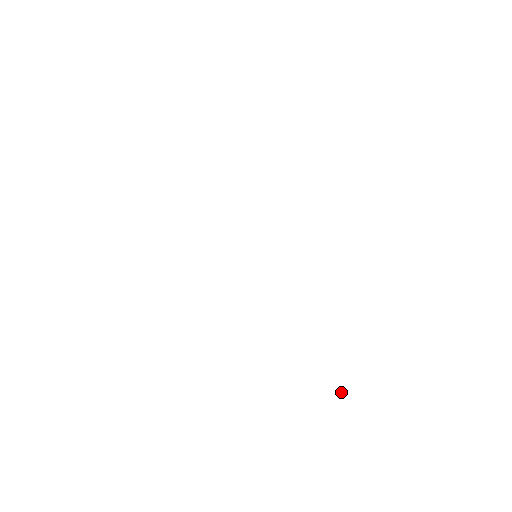
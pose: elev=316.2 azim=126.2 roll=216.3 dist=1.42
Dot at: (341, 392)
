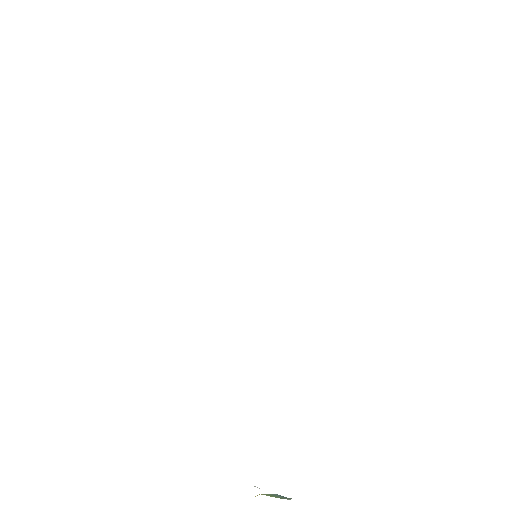
Dot at: occluded
